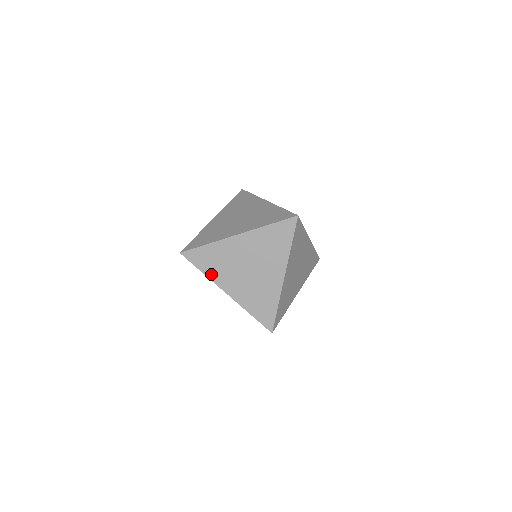
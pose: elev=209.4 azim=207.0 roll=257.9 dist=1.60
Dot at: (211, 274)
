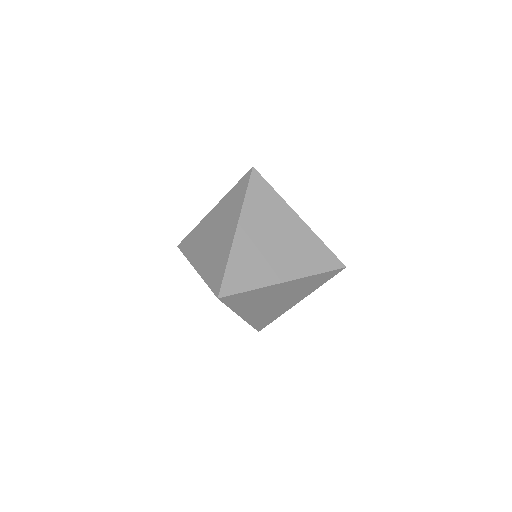
Dot at: (238, 308)
